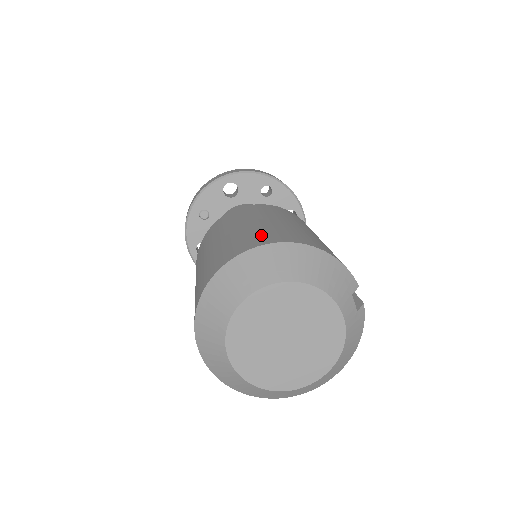
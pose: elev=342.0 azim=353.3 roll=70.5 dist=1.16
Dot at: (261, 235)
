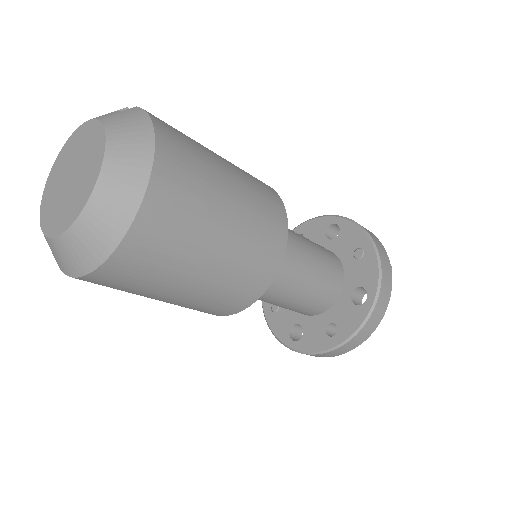
Dot at: occluded
